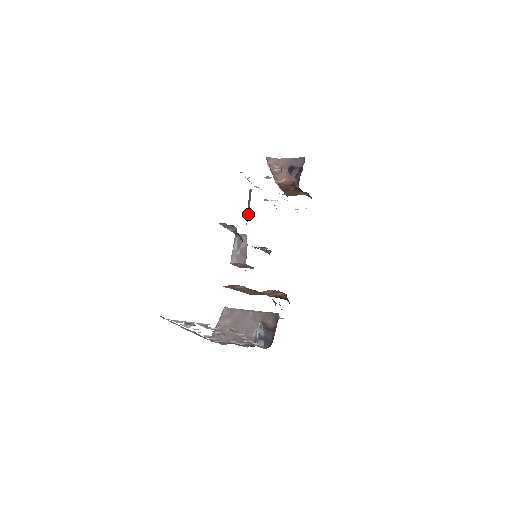
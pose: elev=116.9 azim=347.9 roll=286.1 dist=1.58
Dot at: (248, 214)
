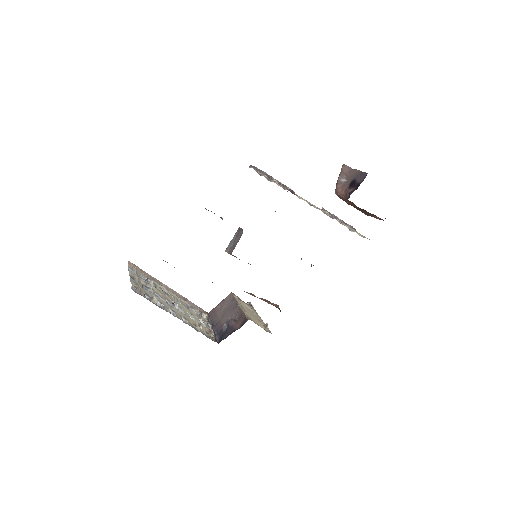
Dot at: occluded
